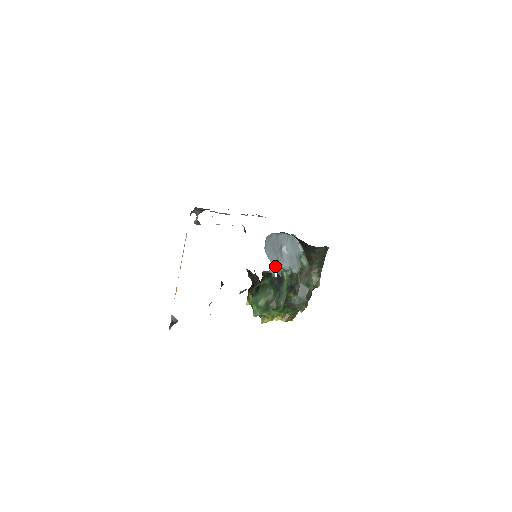
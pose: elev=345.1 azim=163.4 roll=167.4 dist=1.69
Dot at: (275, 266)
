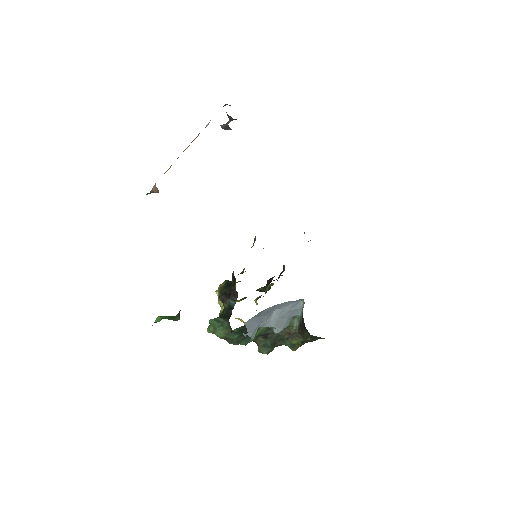
Dot at: (251, 331)
